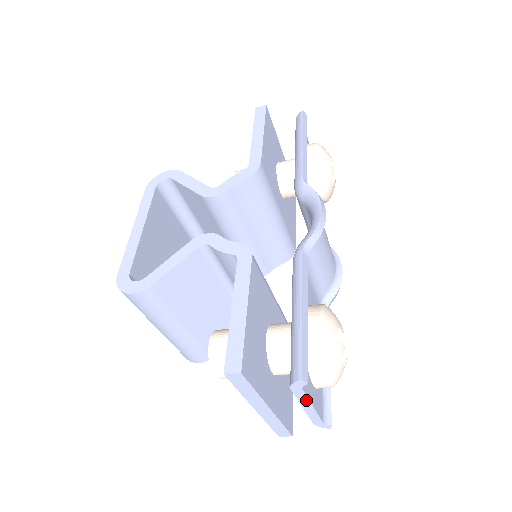
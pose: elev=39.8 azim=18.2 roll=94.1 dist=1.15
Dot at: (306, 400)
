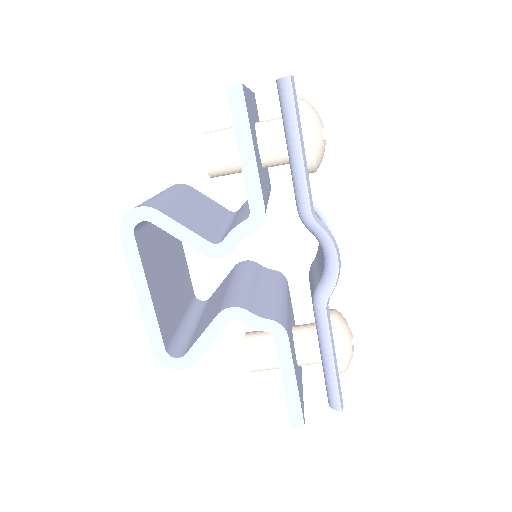
Dot at: occluded
